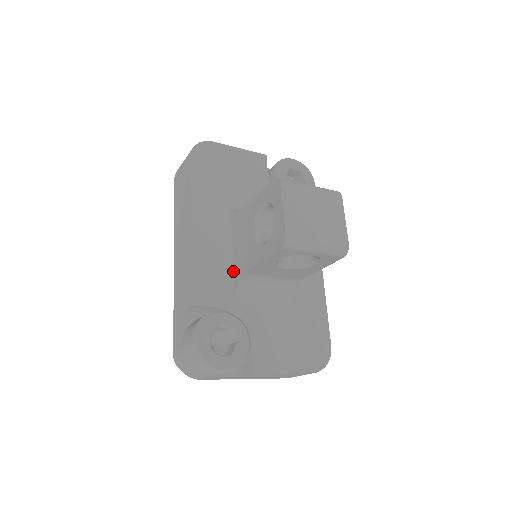
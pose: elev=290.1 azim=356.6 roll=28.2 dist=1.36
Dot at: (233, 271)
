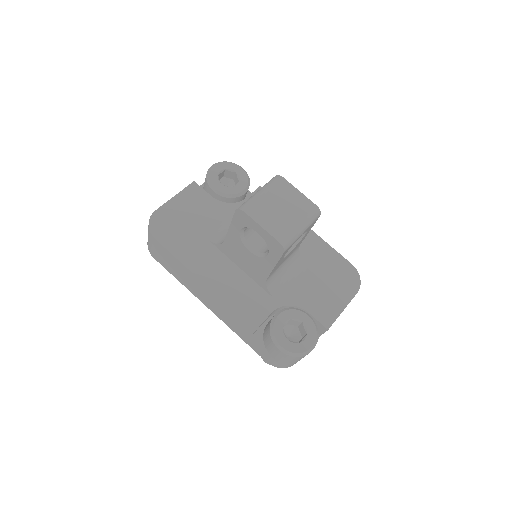
Dot at: (255, 282)
